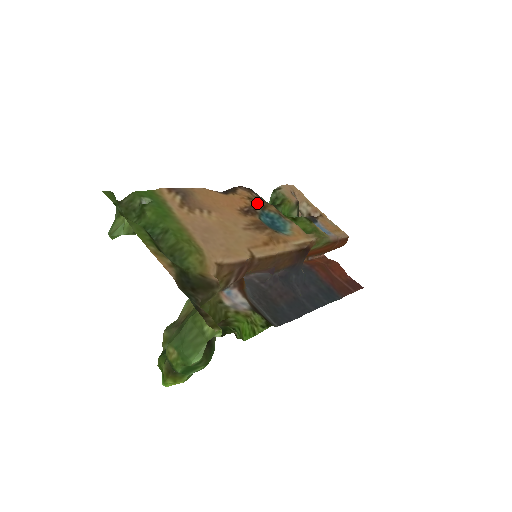
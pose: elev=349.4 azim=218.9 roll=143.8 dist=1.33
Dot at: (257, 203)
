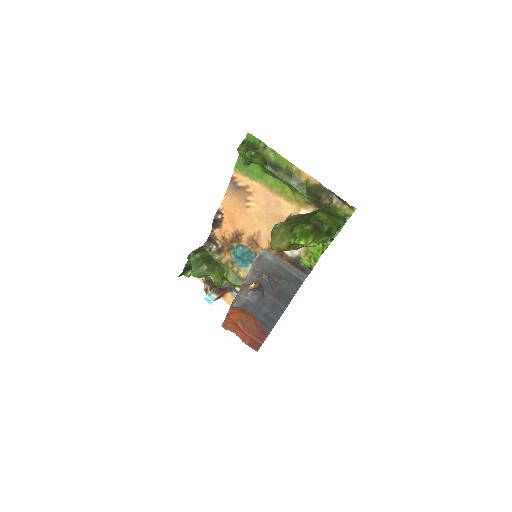
Dot at: (227, 243)
